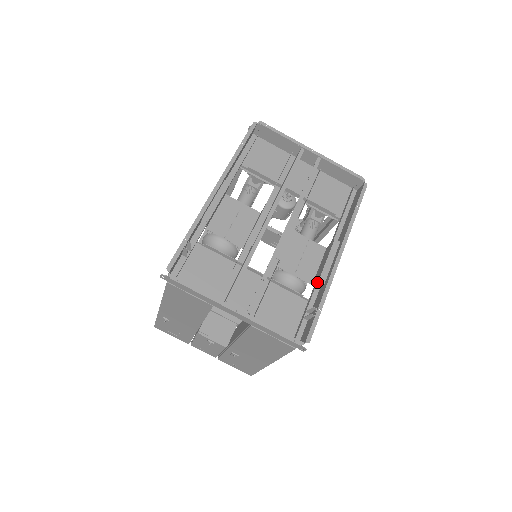
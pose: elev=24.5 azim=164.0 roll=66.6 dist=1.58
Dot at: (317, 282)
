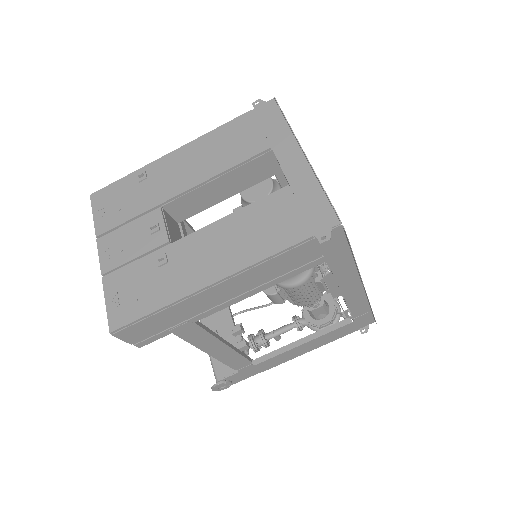
Dot at: occluded
